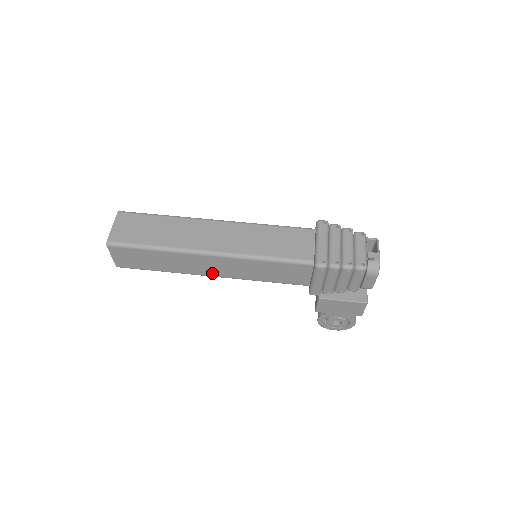
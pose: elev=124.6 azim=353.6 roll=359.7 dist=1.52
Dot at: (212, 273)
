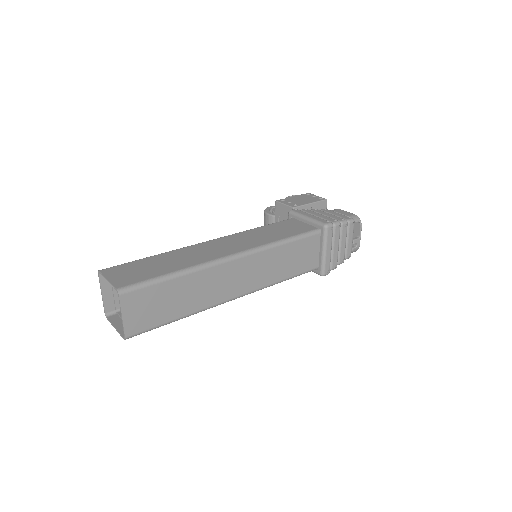
Dot at: occluded
